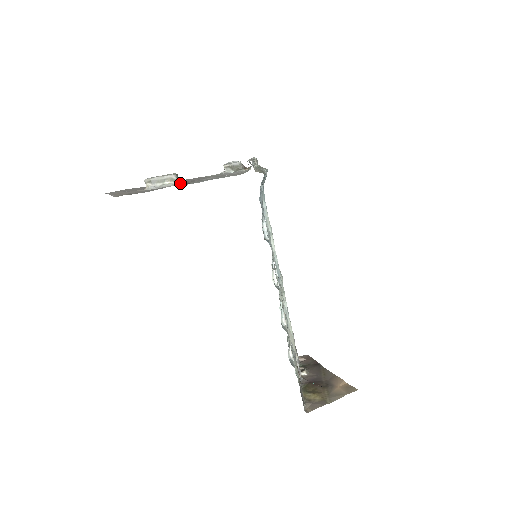
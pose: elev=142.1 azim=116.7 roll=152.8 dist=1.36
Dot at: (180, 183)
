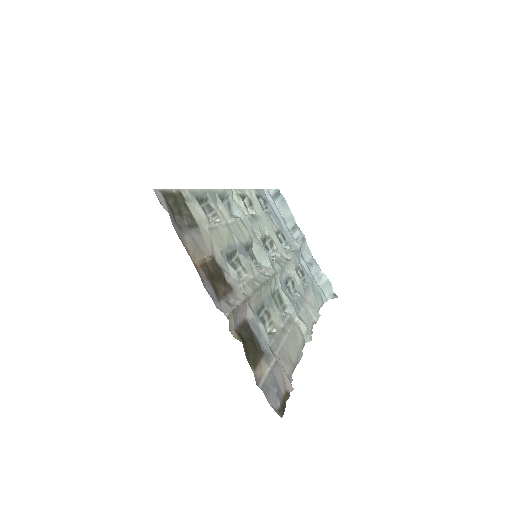
Dot at: occluded
